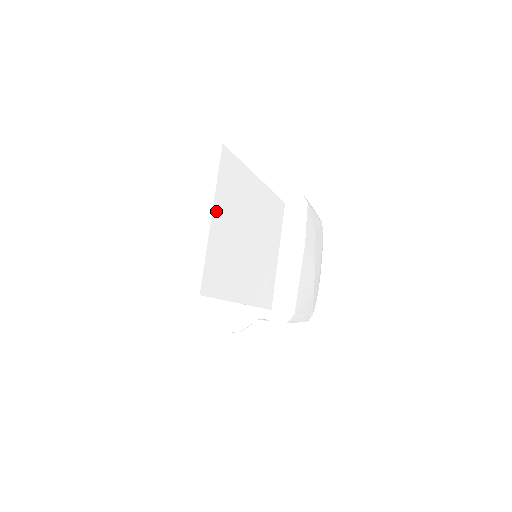
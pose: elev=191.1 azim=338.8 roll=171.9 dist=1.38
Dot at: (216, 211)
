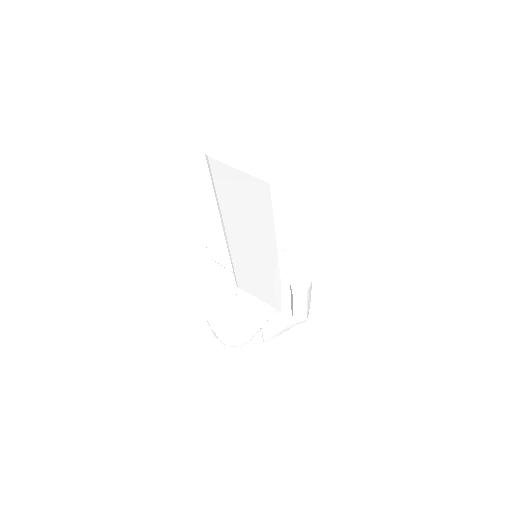
Dot at: occluded
